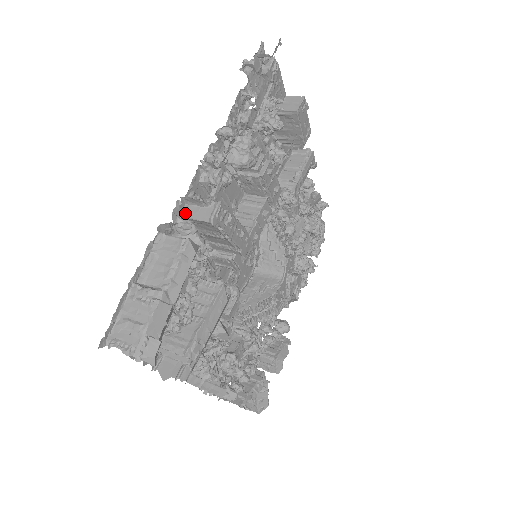
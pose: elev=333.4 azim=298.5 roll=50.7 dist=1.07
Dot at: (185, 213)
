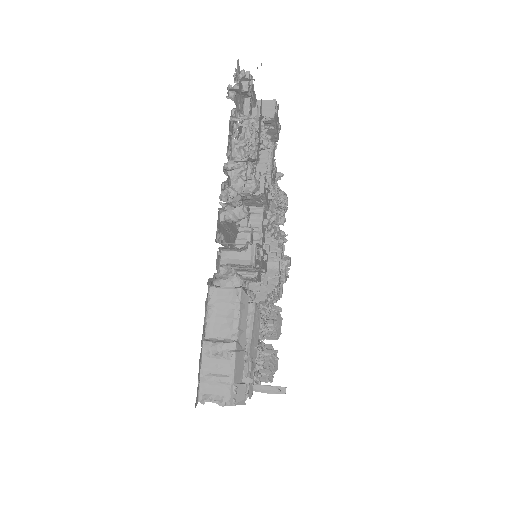
Dot at: (223, 260)
